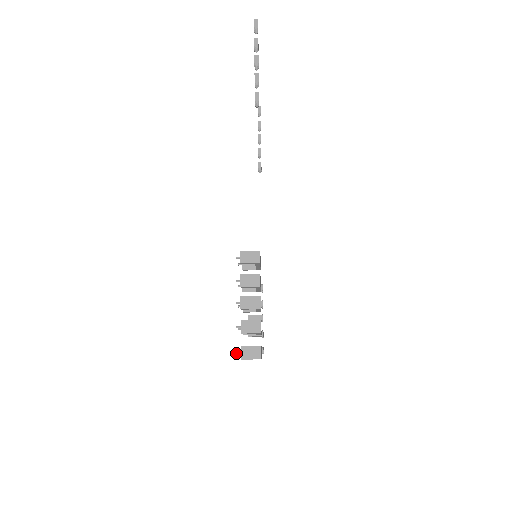
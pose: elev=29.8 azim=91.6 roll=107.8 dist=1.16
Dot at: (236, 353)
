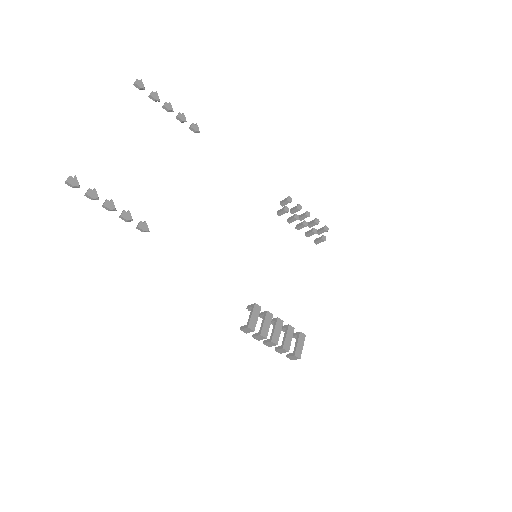
Dot at: occluded
